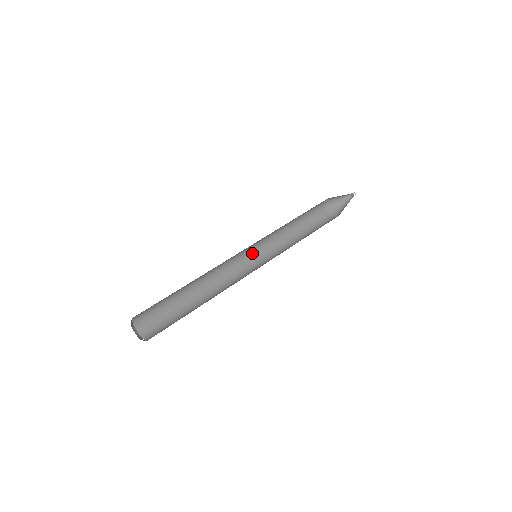
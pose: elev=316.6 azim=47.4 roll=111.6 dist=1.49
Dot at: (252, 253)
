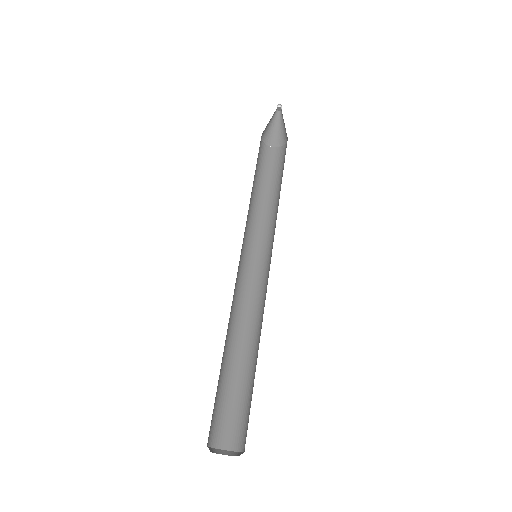
Dot at: (248, 256)
